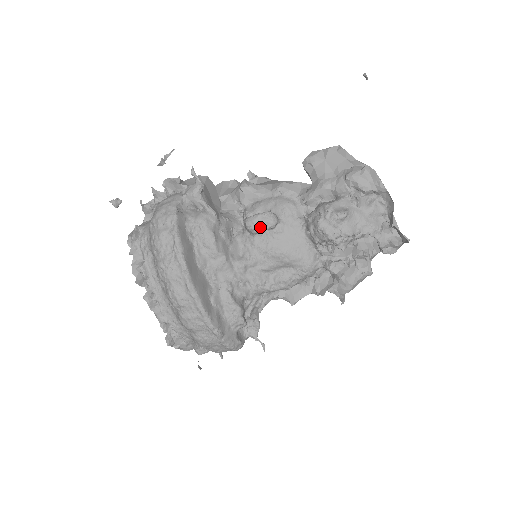
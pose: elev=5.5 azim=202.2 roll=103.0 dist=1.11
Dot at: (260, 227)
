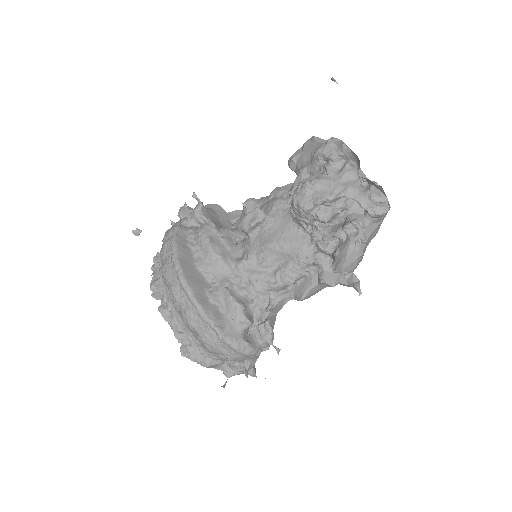
Dot at: (249, 223)
